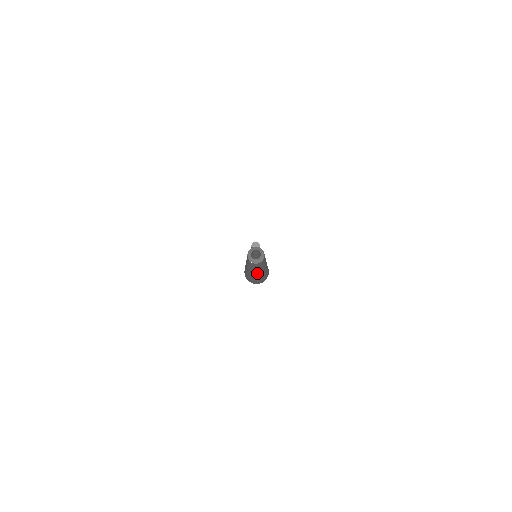
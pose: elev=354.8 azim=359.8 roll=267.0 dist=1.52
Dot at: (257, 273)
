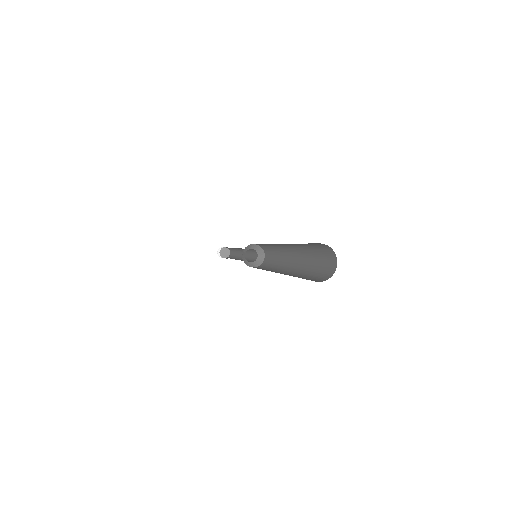
Dot at: occluded
